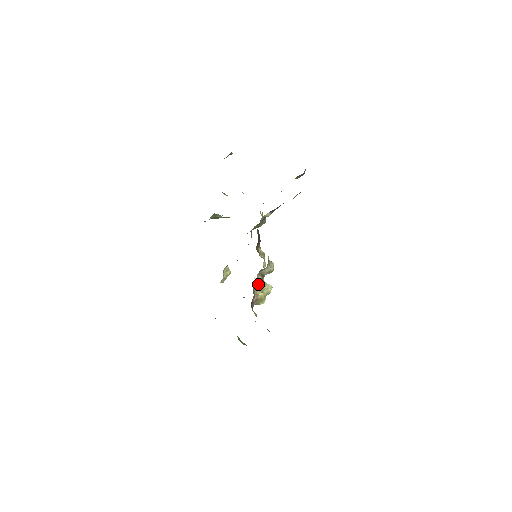
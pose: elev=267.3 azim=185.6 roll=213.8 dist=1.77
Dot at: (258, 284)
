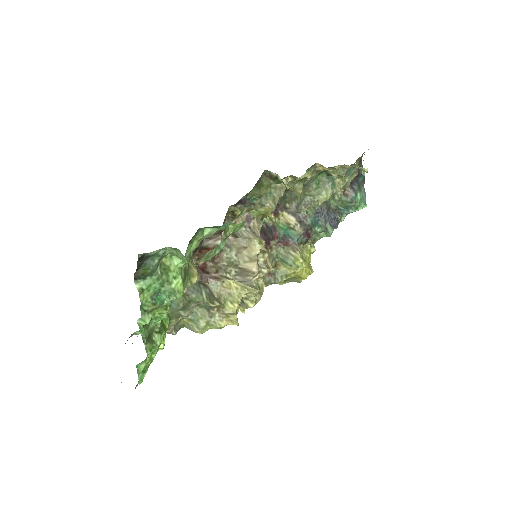
Dot at: (239, 281)
